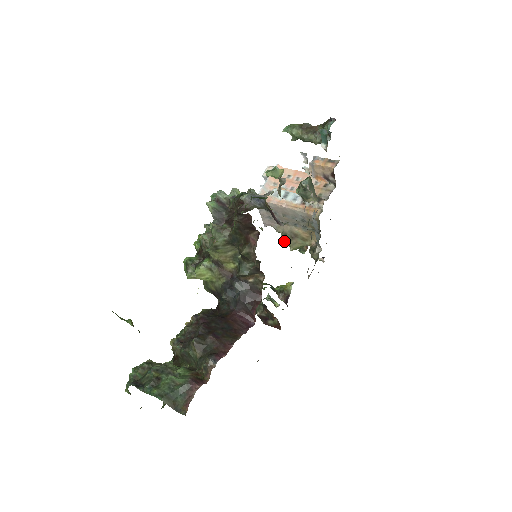
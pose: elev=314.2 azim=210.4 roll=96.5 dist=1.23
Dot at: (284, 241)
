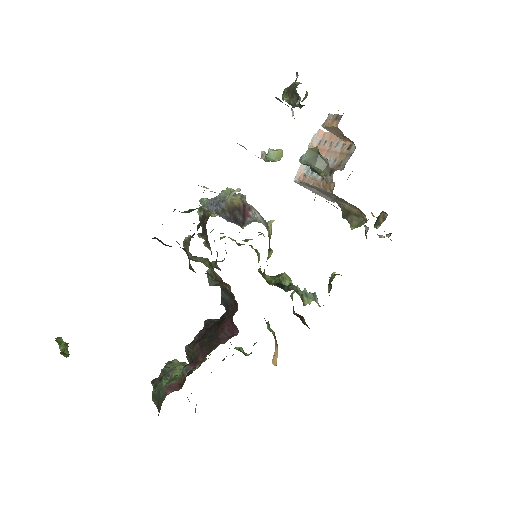
Dot at: (345, 218)
